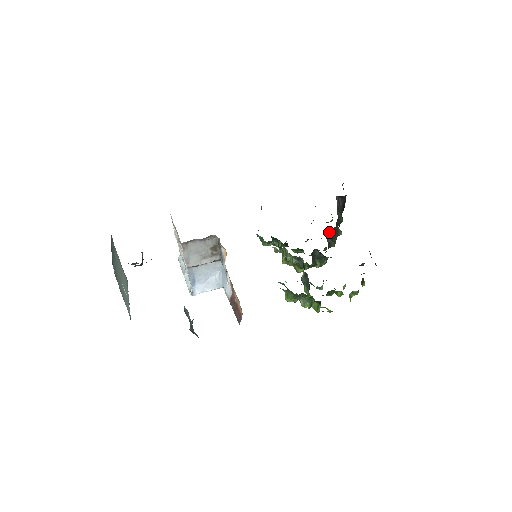
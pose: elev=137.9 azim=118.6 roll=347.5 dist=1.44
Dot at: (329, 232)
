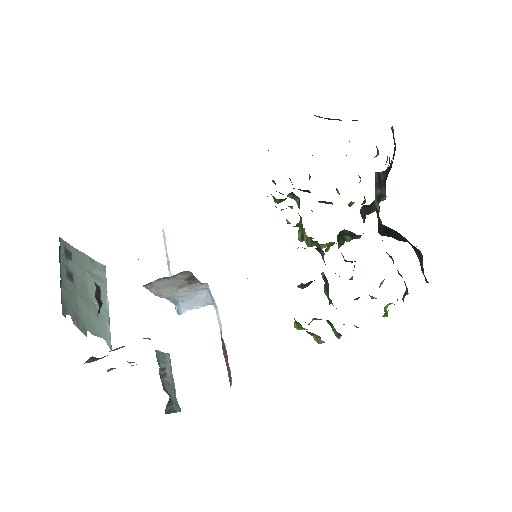
Dot at: (364, 206)
